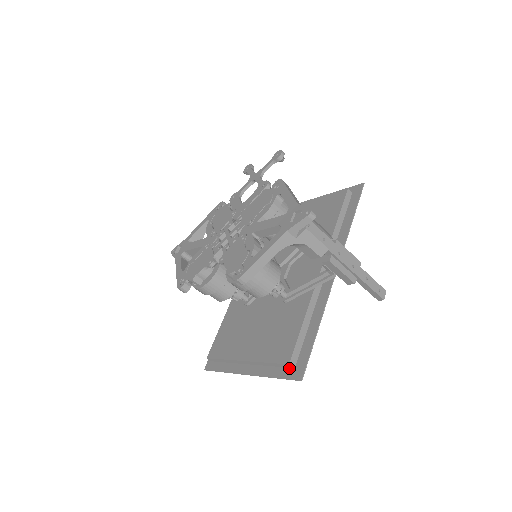
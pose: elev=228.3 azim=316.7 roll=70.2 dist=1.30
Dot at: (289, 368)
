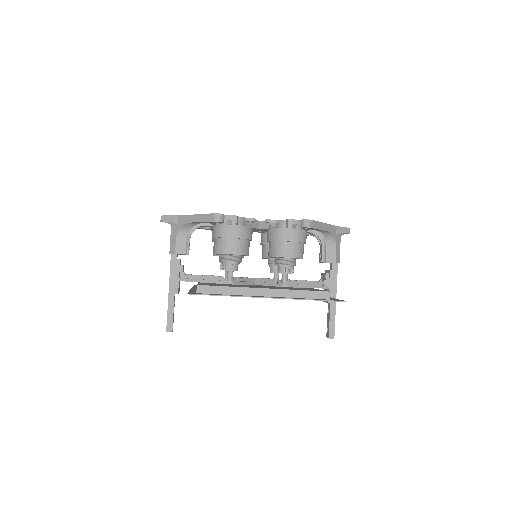
Dot at: (324, 299)
